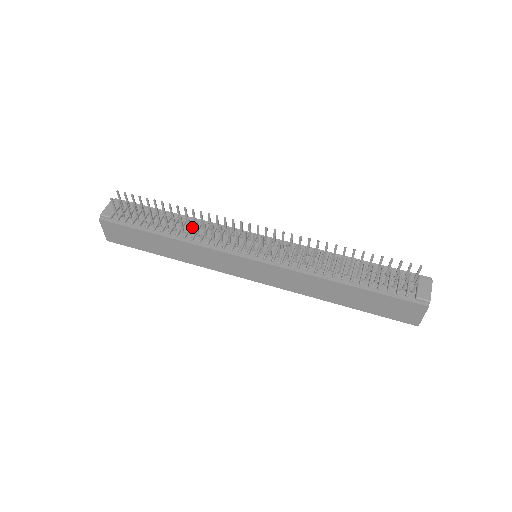
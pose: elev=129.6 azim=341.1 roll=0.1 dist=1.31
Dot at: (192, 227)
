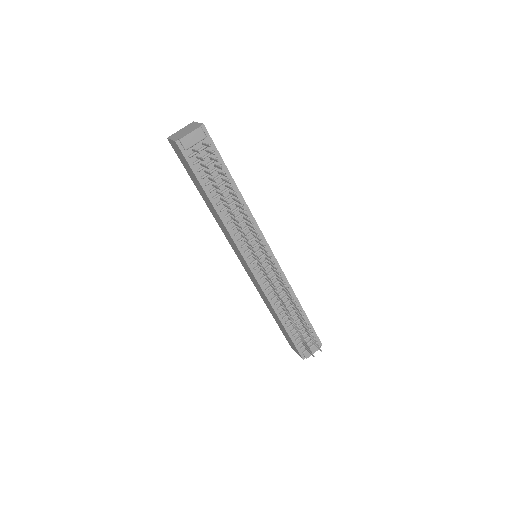
Dot at: (237, 210)
